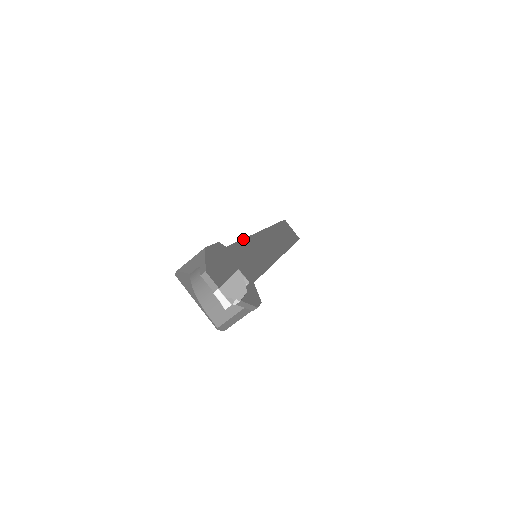
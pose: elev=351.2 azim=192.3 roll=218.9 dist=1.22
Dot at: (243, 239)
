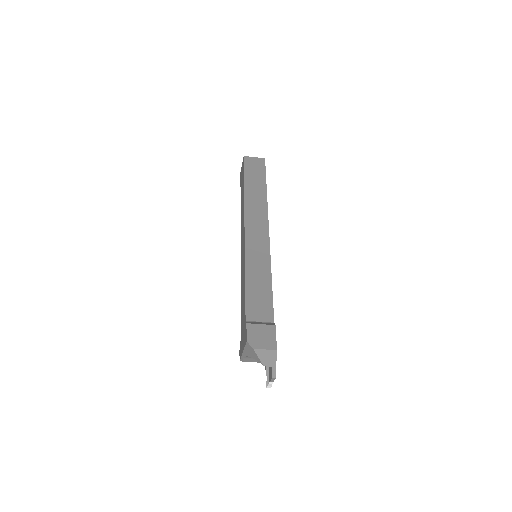
Dot at: occluded
